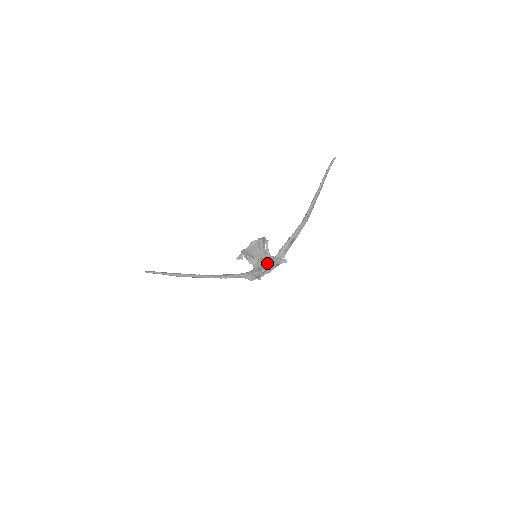
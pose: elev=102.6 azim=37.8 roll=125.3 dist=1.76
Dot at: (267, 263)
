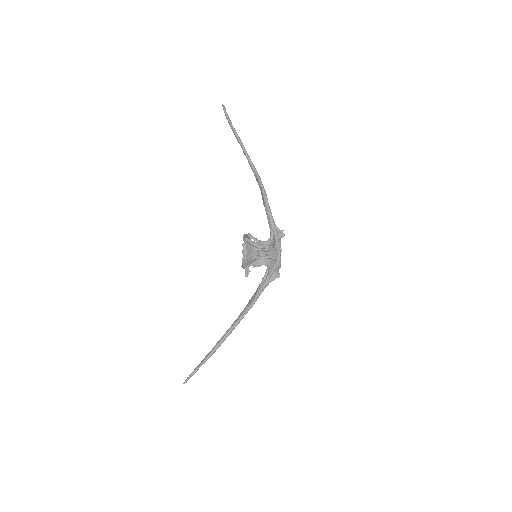
Dot at: (274, 249)
